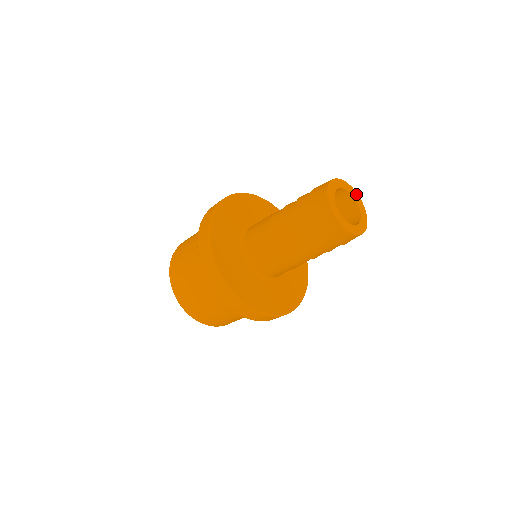
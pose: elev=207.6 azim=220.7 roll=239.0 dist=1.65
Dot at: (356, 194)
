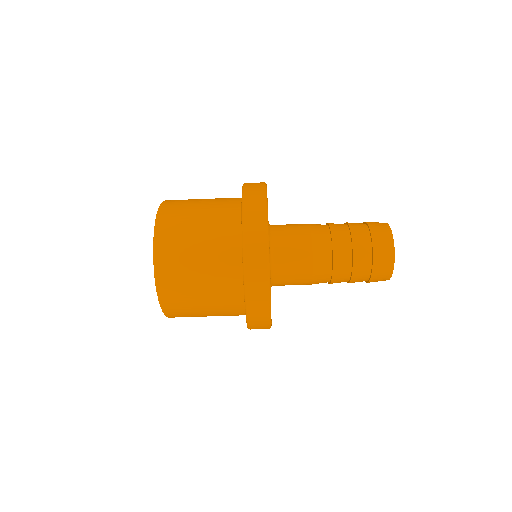
Dot at: occluded
